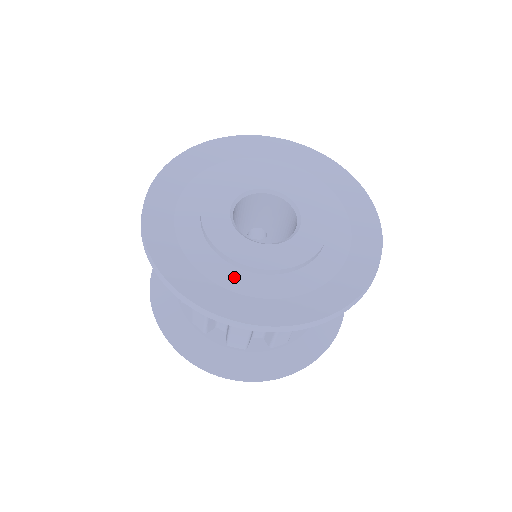
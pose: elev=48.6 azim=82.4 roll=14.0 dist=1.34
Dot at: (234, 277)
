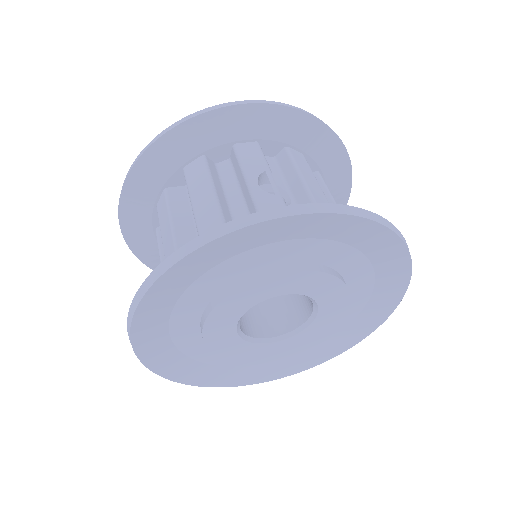
Dot at: (232, 359)
